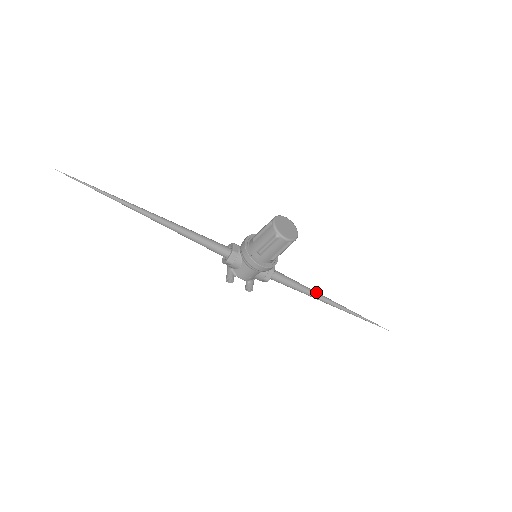
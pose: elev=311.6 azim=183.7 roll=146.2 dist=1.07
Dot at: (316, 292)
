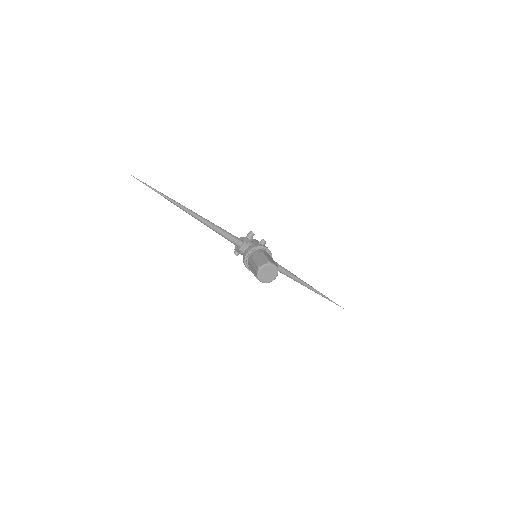
Dot at: (296, 278)
